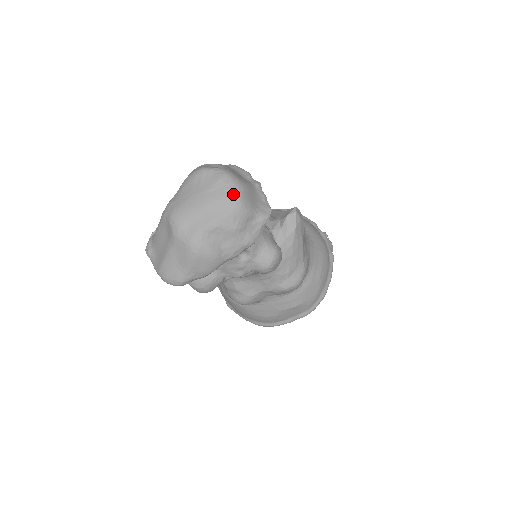
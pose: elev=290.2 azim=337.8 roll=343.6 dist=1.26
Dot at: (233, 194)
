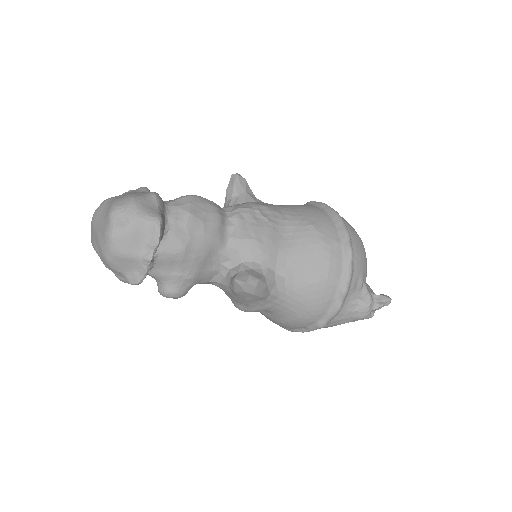
Dot at: (105, 252)
